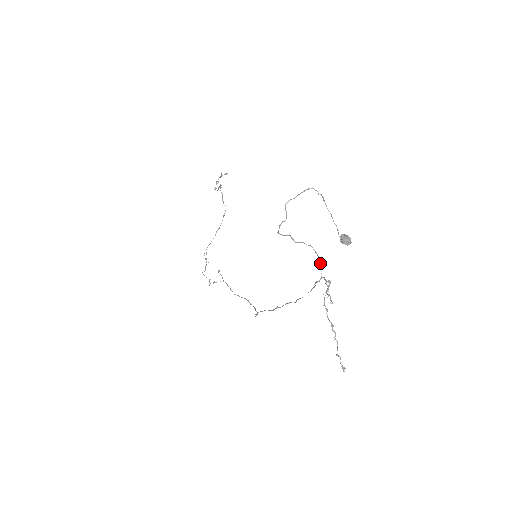
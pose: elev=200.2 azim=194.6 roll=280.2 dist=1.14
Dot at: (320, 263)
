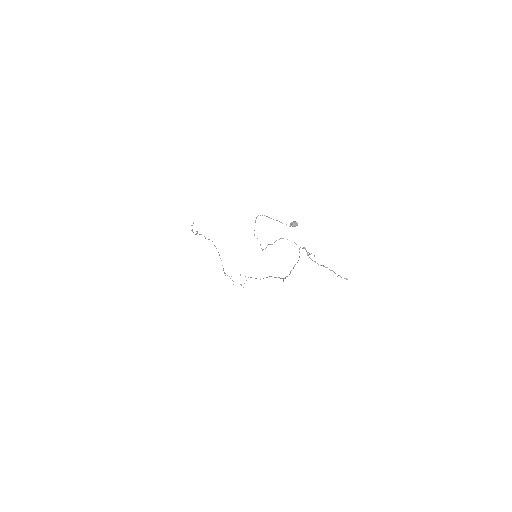
Dot at: occluded
